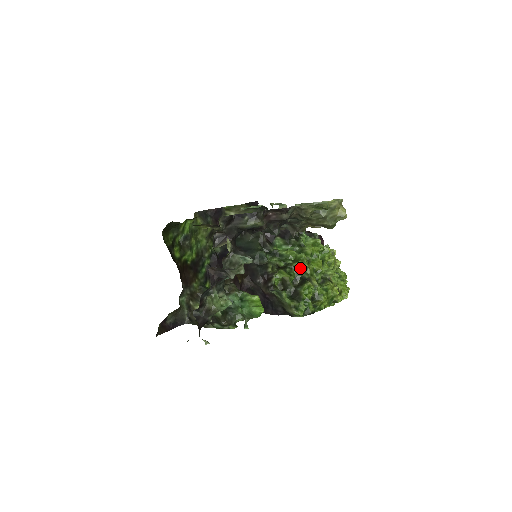
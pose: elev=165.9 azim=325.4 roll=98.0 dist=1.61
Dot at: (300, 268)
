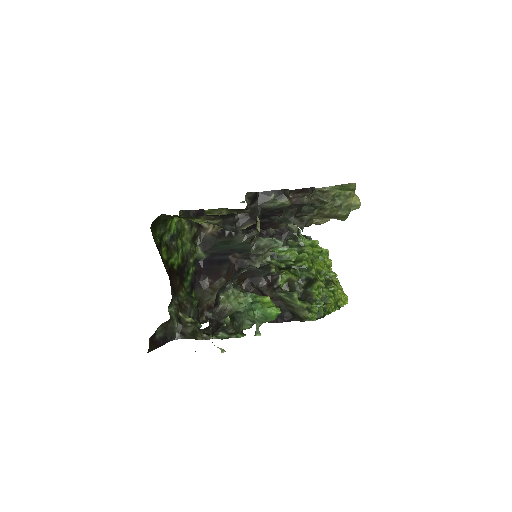
Dot at: (305, 268)
